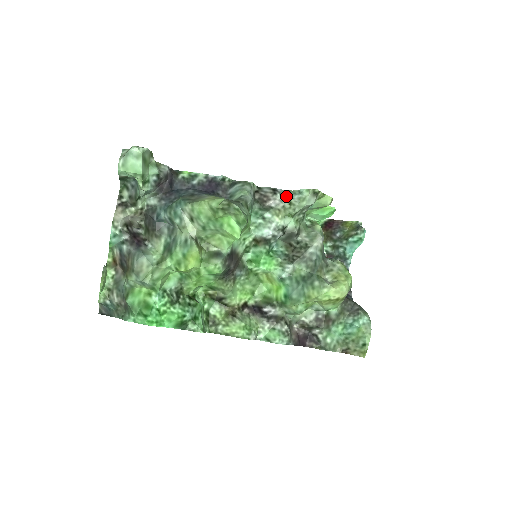
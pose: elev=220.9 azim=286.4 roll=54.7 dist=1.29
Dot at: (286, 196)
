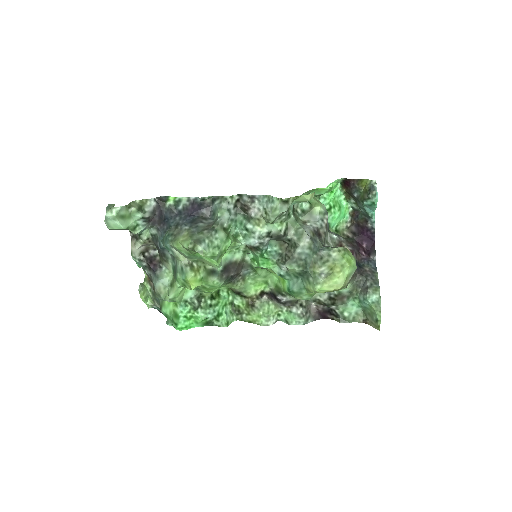
Dot at: (263, 203)
